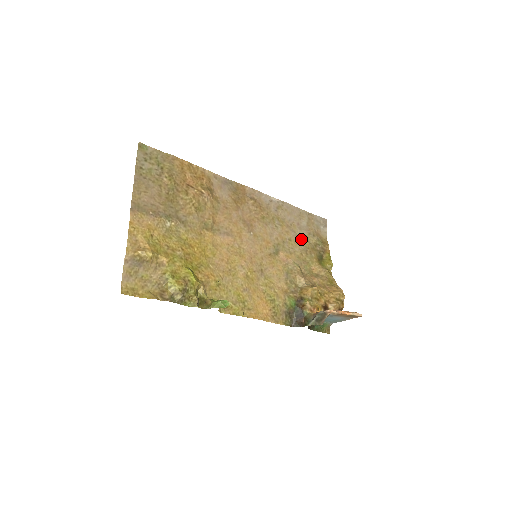
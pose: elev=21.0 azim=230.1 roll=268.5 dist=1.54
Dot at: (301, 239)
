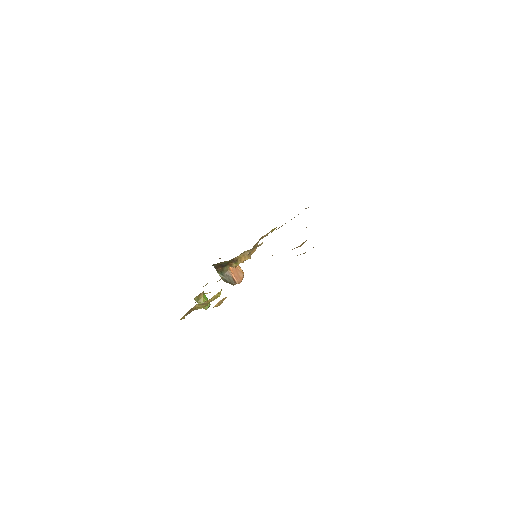
Dot at: occluded
